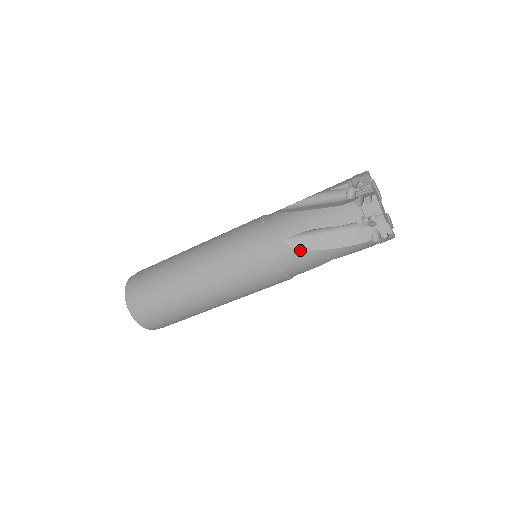
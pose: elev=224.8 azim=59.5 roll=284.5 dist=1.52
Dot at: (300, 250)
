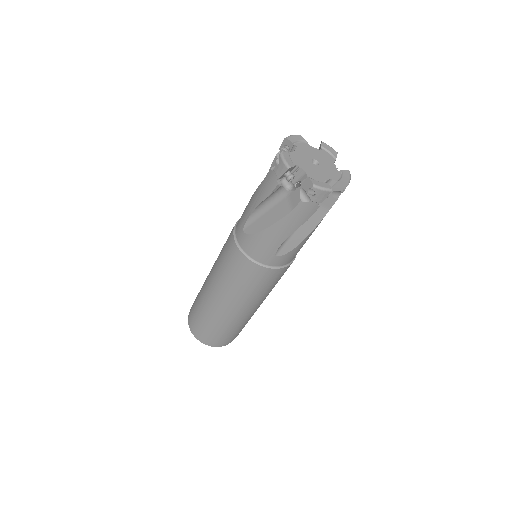
Dot at: (254, 234)
